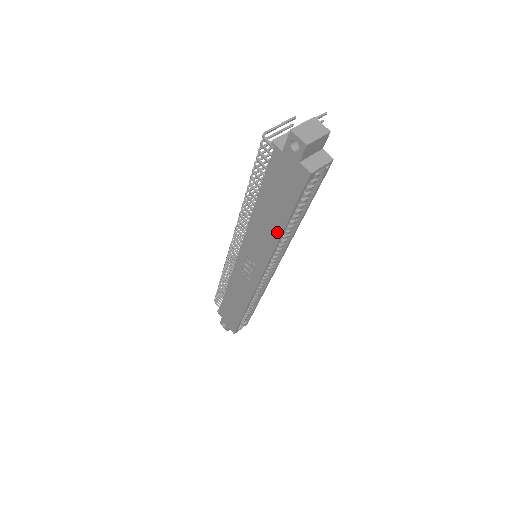
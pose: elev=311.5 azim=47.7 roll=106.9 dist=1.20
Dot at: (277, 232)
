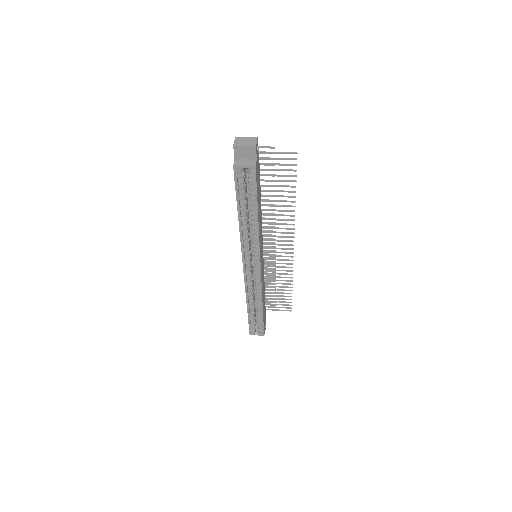
Dot at: (239, 219)
